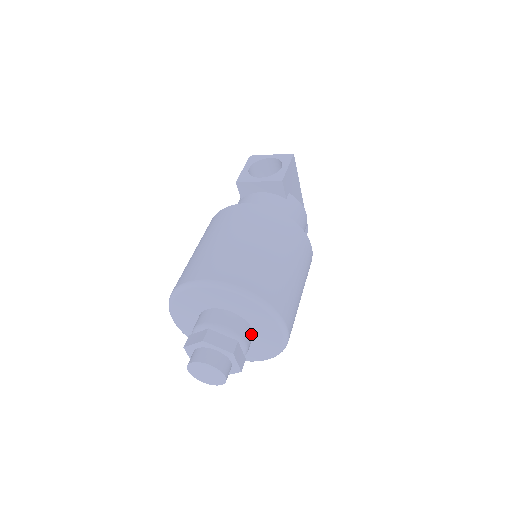
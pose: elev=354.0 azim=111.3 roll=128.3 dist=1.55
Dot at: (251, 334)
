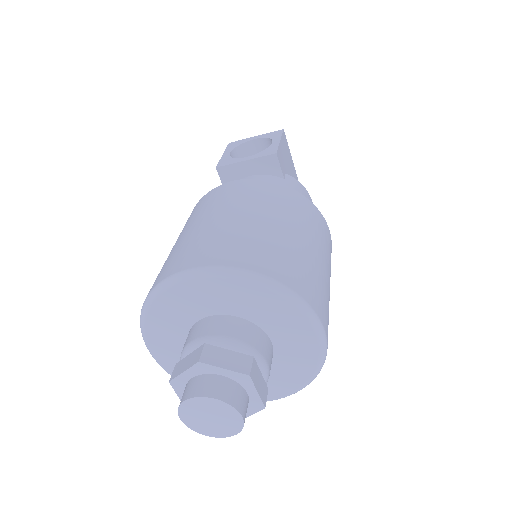
Dot at: (270, 349)
